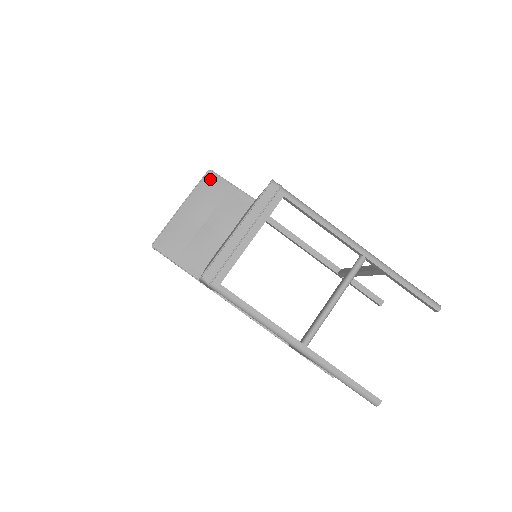
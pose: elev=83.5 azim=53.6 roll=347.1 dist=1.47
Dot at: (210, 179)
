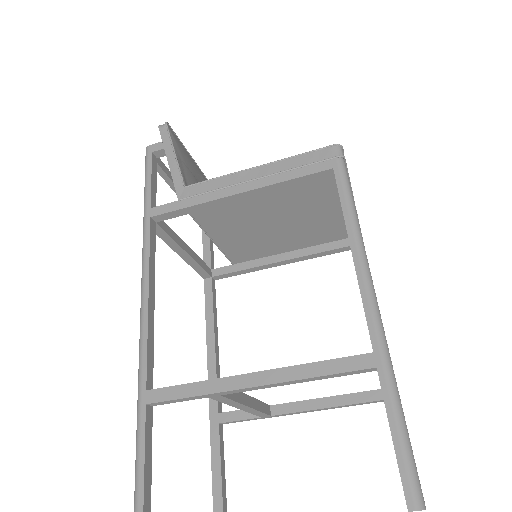
Dot at: occluded
